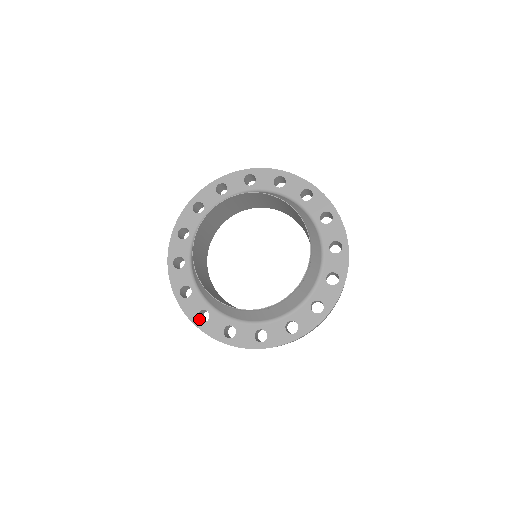
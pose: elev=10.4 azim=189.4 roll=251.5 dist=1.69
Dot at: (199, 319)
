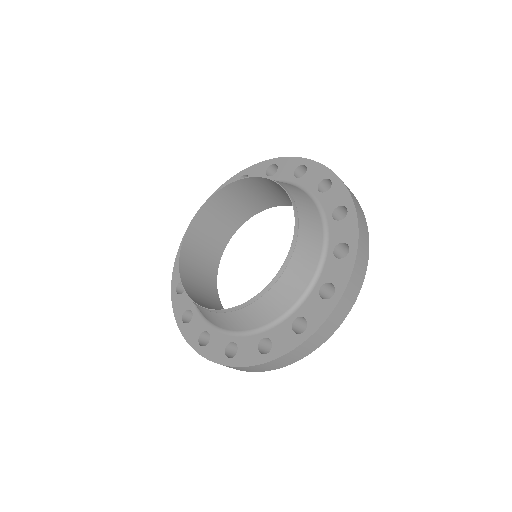
Dot at: (202, 345)
